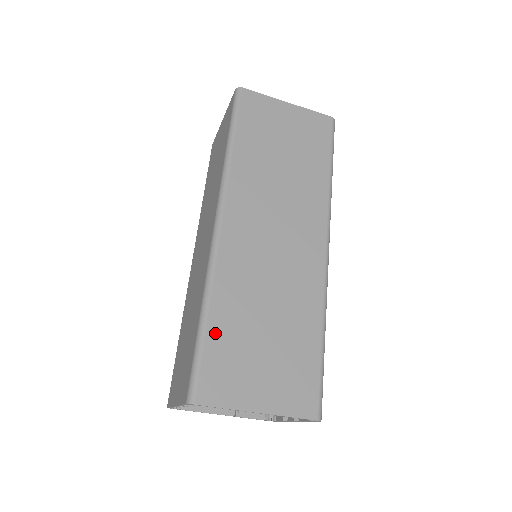
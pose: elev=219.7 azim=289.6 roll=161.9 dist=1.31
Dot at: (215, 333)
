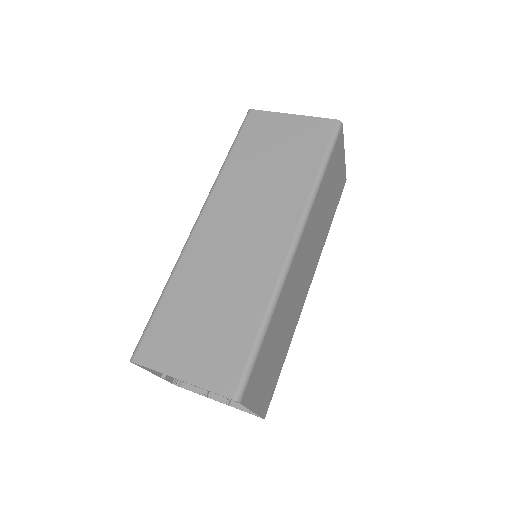
Dot at: (265, 343)
